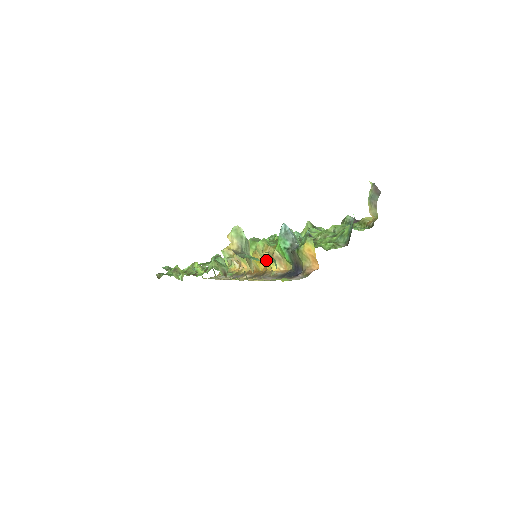
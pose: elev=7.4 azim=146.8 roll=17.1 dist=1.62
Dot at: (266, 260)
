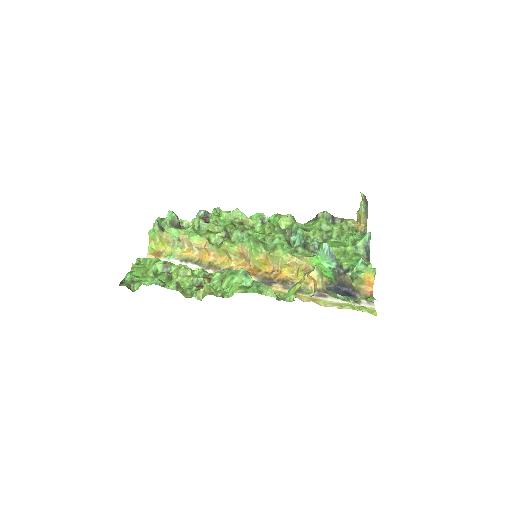
Dot at: (283, 266)
